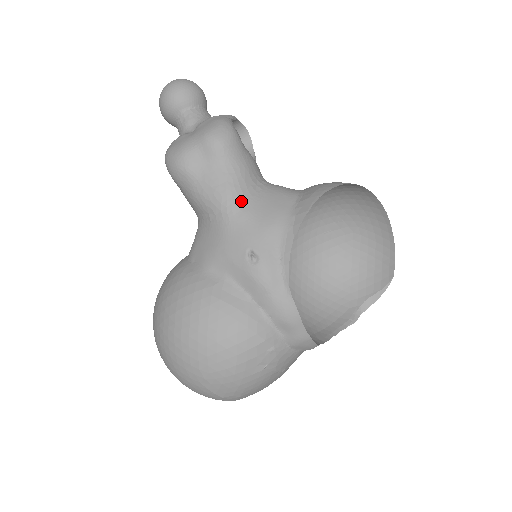
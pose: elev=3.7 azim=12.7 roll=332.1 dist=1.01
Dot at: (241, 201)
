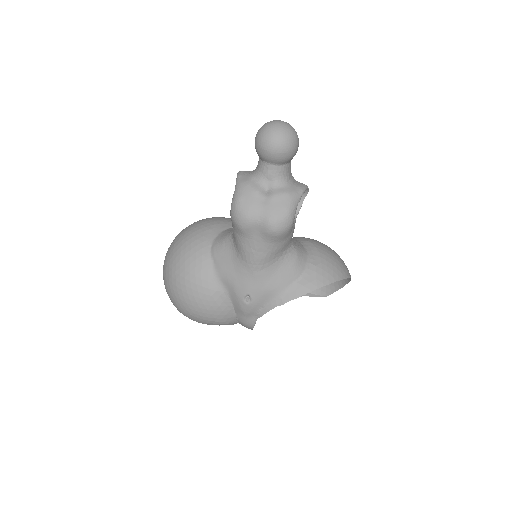
Dot at: (263, 266)
